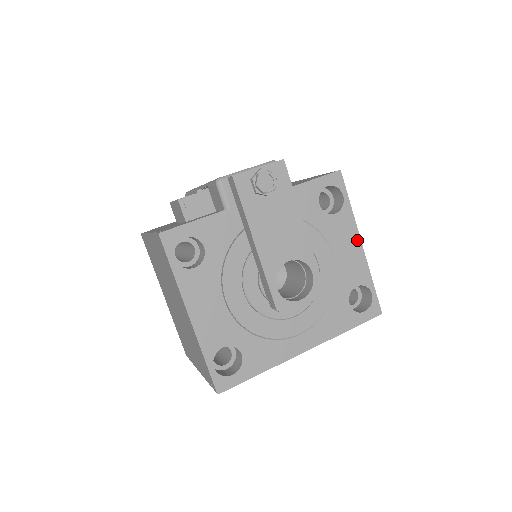
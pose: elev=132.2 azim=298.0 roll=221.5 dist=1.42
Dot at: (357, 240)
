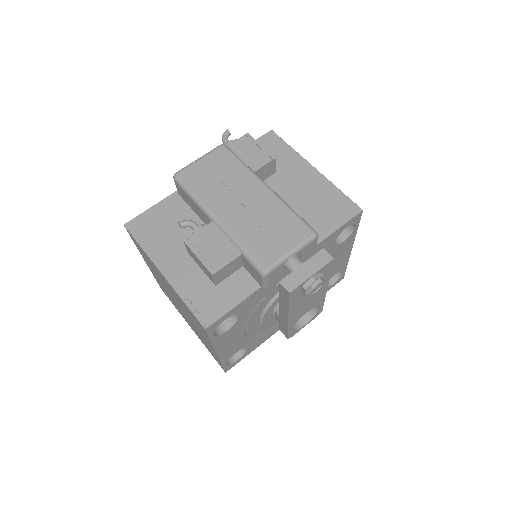
Dot at: (350, 249)
